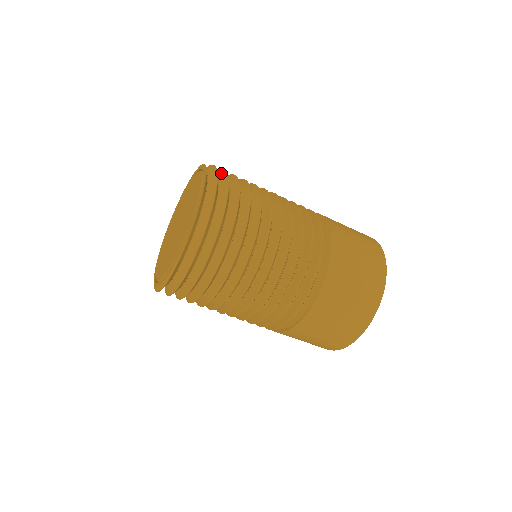
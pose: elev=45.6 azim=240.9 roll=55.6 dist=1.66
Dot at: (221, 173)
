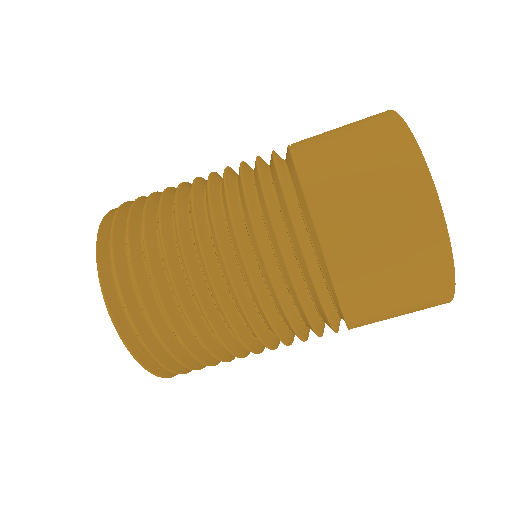
Dot at: occluded
